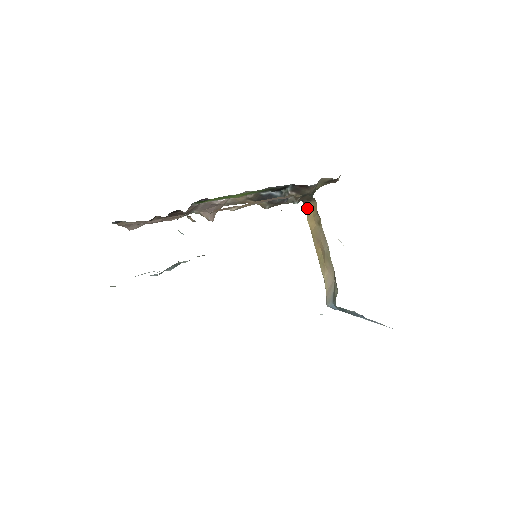
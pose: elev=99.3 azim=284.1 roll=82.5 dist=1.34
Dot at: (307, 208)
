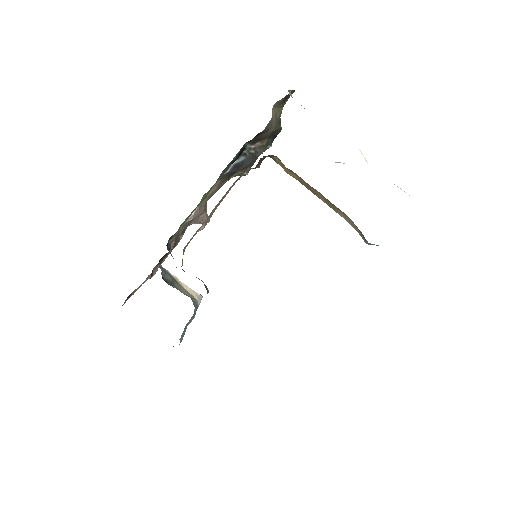
Dot at: (276, 161)
